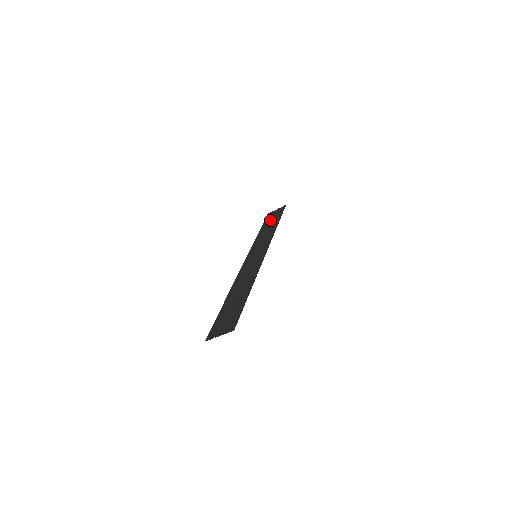
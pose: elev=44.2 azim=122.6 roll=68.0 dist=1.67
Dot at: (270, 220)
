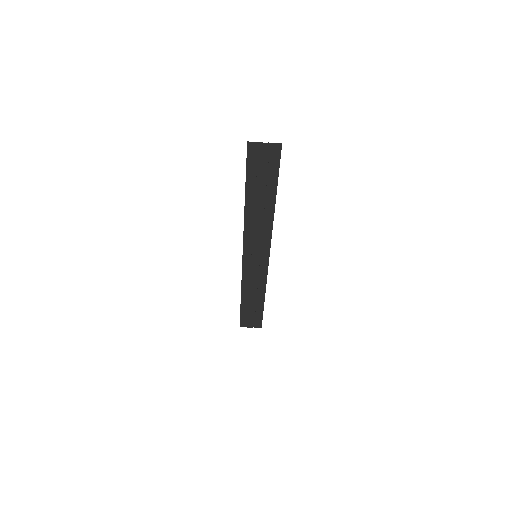
Dot at: (249, 310)
